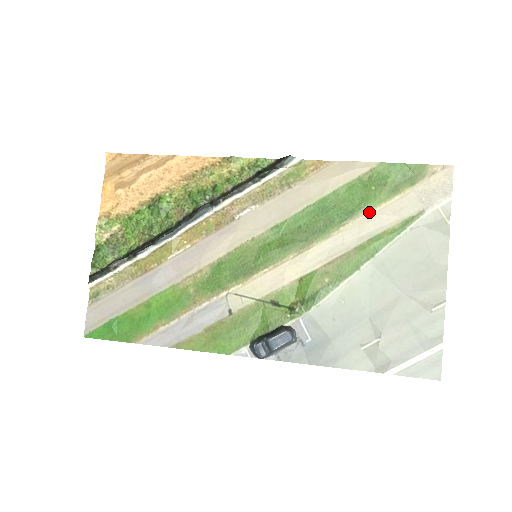
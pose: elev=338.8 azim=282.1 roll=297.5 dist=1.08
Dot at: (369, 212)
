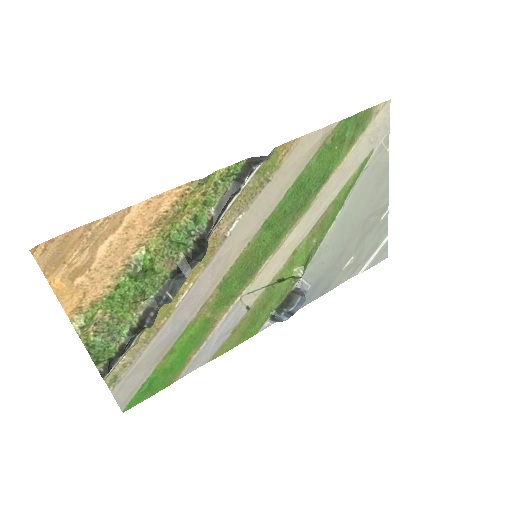
Dot at: (336, 171)
